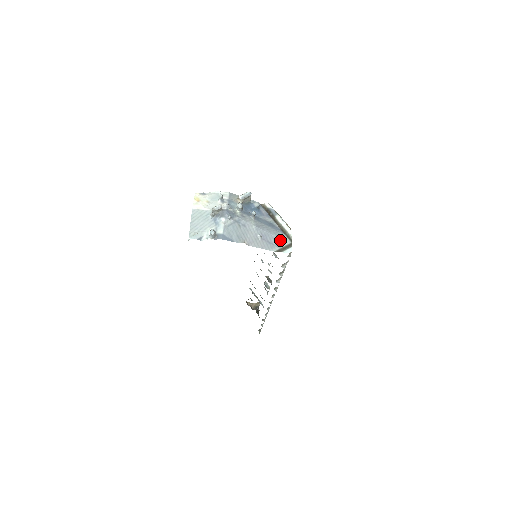
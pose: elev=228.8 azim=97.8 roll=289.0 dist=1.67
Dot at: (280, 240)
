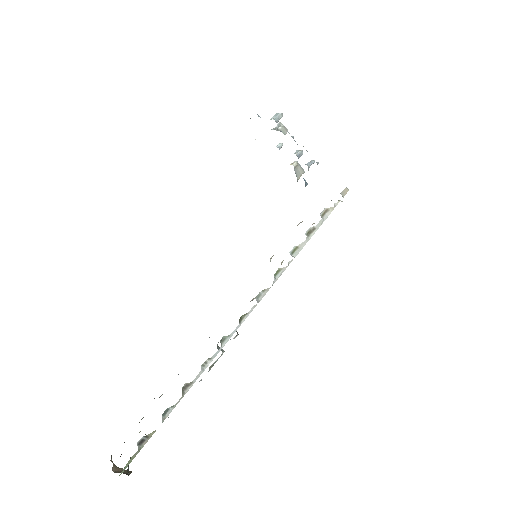
Dot at: occluded
